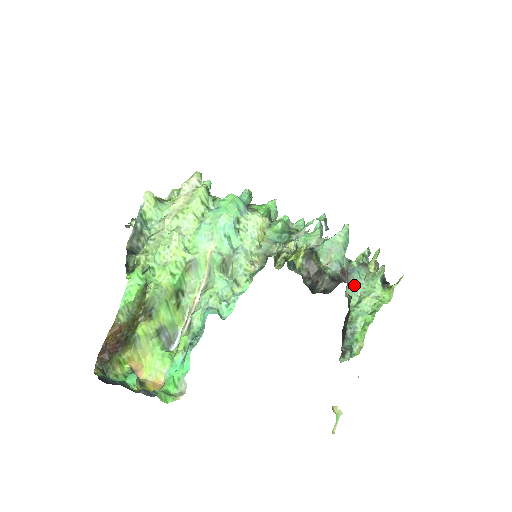
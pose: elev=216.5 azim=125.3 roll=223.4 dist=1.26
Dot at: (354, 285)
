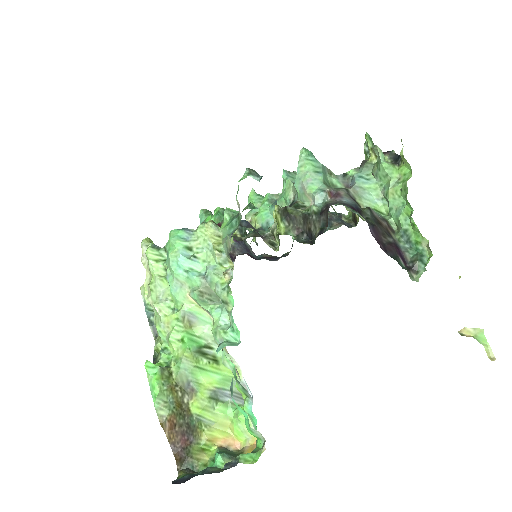
Dot at: (367, 193)
